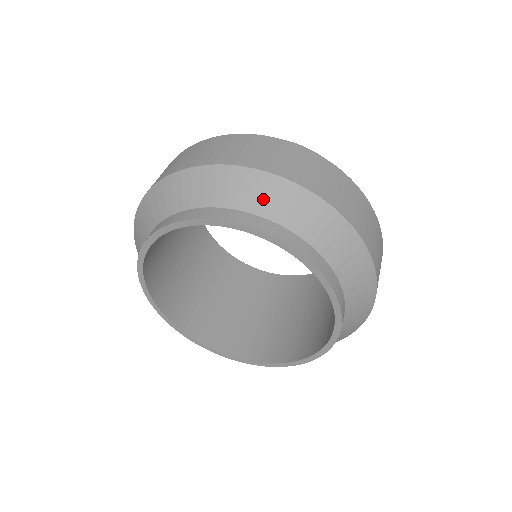
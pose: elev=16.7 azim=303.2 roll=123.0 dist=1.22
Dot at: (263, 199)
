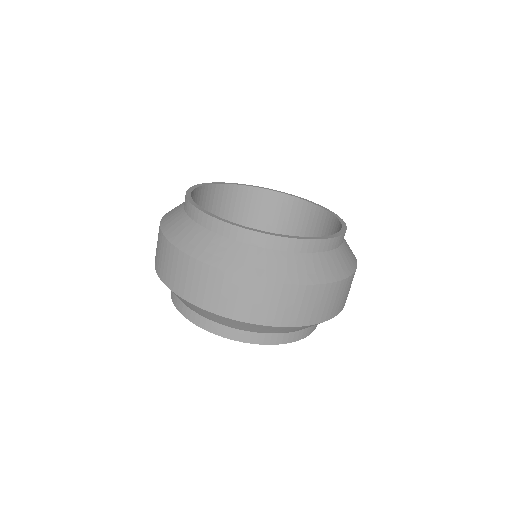
Dot at: (189, 306)
